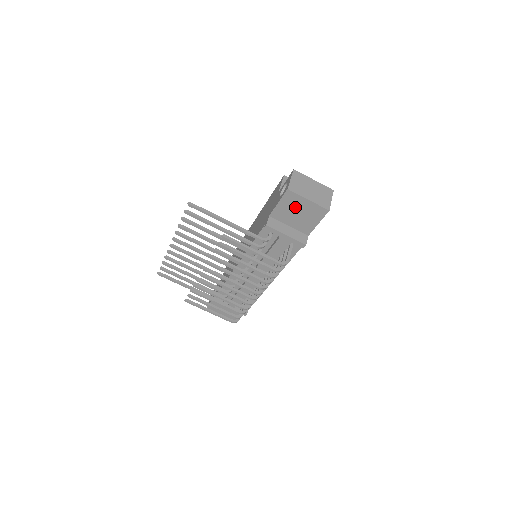
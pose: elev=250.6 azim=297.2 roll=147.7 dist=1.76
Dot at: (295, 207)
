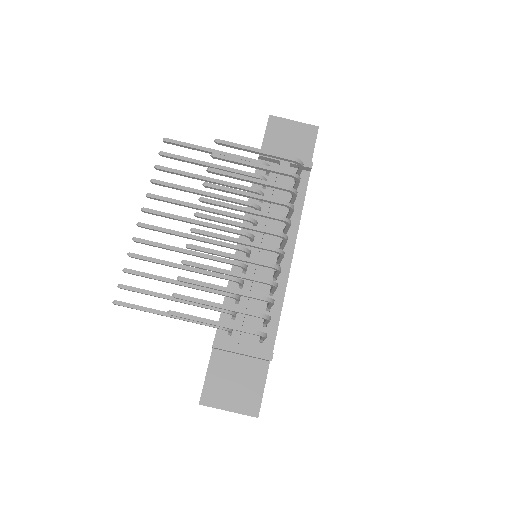
Dot at: (283, 135)
